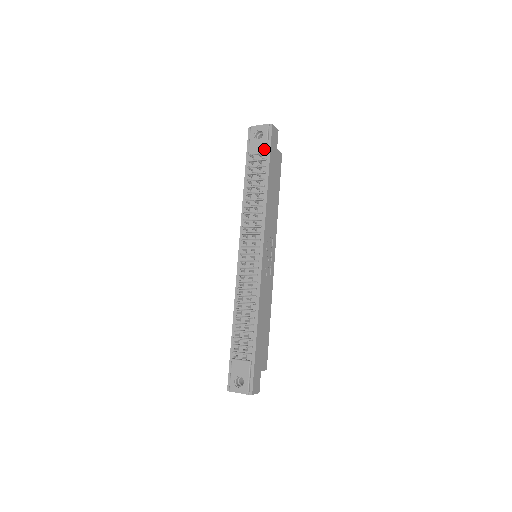
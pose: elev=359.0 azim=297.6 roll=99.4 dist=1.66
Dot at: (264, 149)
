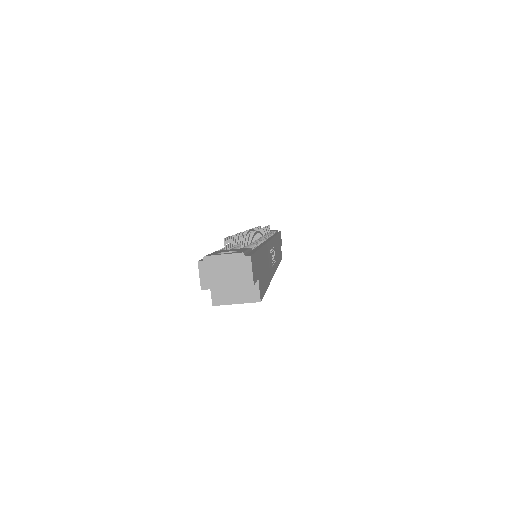
Dot at: occluded
